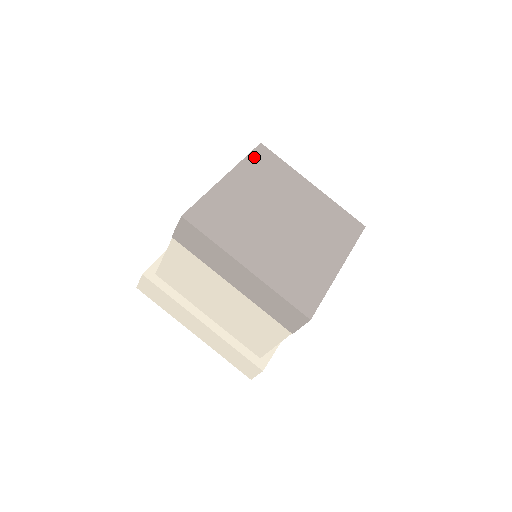
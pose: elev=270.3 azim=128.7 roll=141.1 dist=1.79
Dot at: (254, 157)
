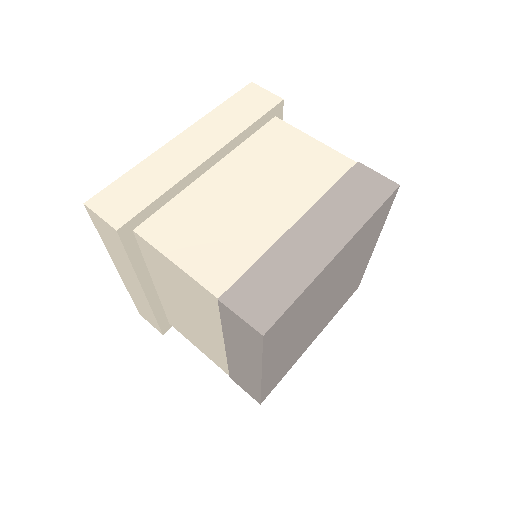
Dot at: (378, 213)
